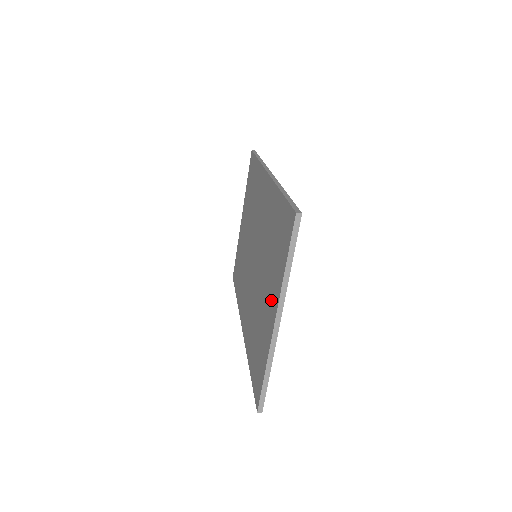
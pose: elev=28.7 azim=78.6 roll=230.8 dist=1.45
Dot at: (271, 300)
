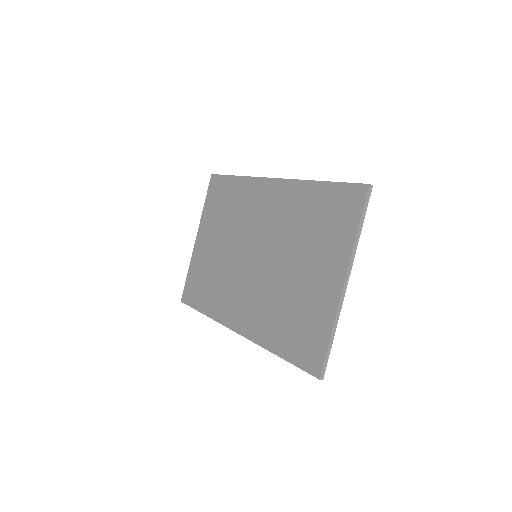
Dot at: (327, 270)
